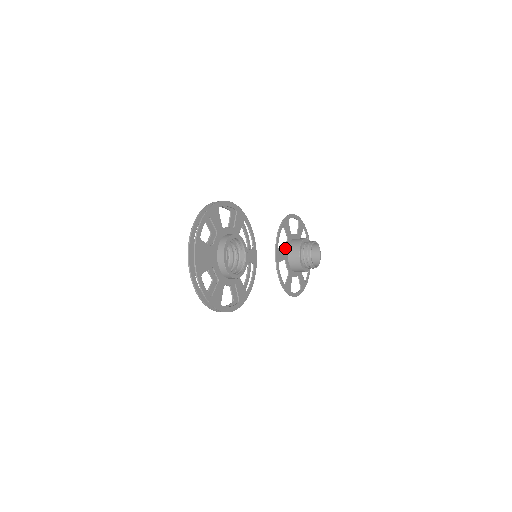
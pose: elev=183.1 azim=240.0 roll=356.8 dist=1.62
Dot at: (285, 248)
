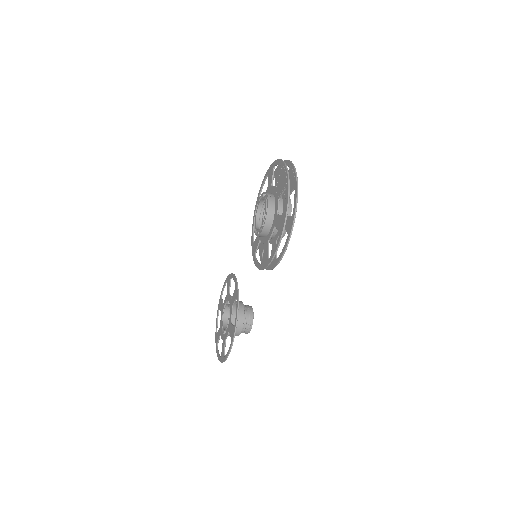
Dot at: (231, 297)
